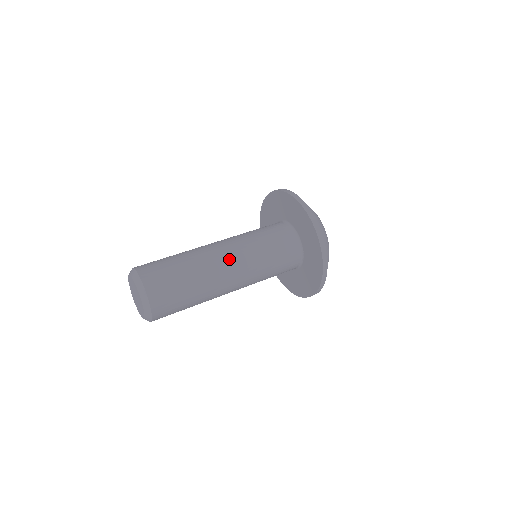
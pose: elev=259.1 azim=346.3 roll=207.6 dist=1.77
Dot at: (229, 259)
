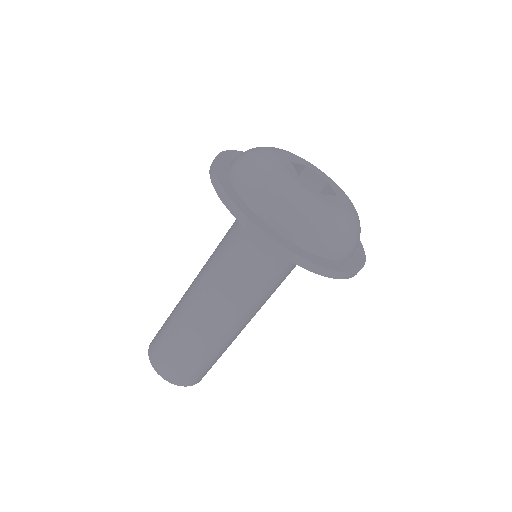
Dot at: (205, 300)
